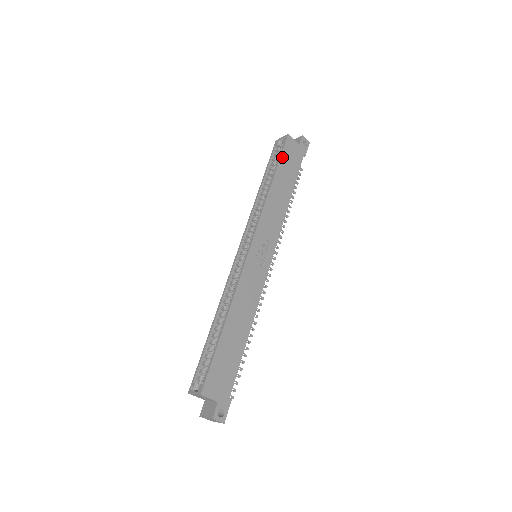
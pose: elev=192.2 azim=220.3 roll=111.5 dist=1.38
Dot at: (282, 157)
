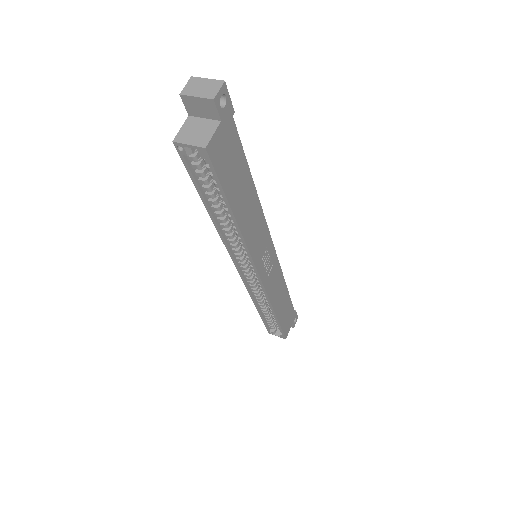
Dot at: (223, 184)
